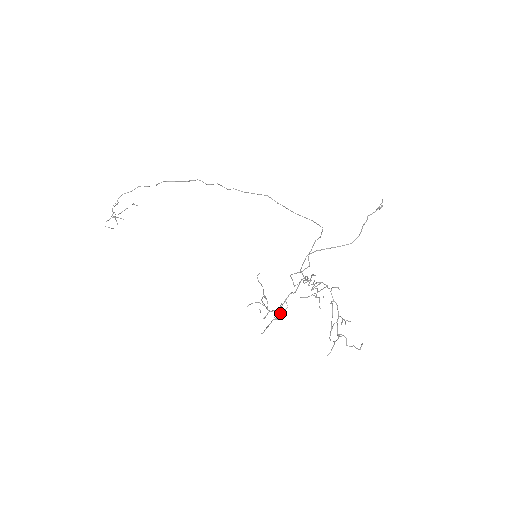
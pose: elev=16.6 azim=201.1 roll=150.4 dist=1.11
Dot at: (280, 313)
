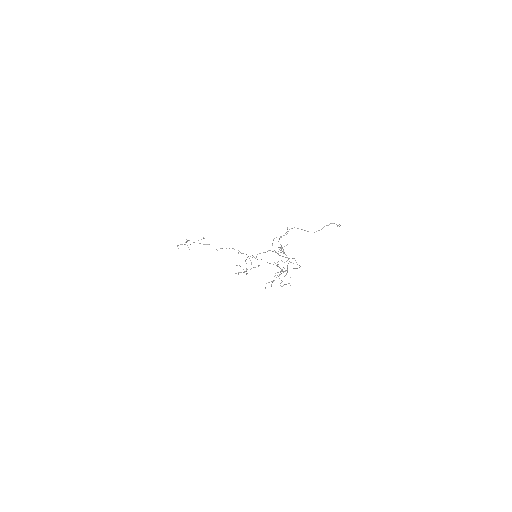
Dot at: occluded
